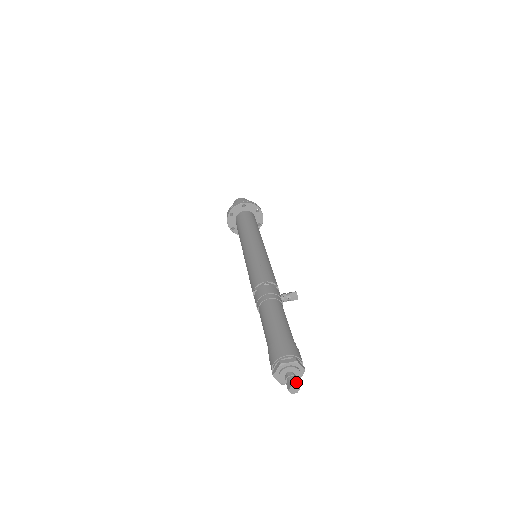
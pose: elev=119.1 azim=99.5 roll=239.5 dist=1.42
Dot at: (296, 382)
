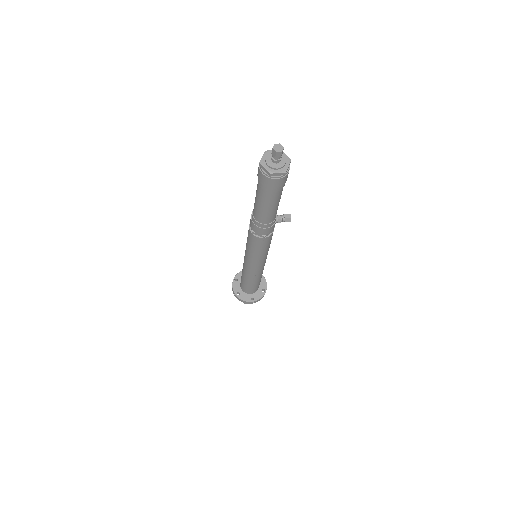
Dot at: (280, 148)
